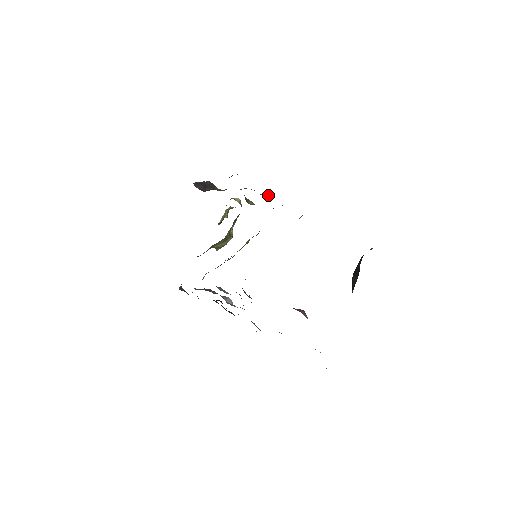
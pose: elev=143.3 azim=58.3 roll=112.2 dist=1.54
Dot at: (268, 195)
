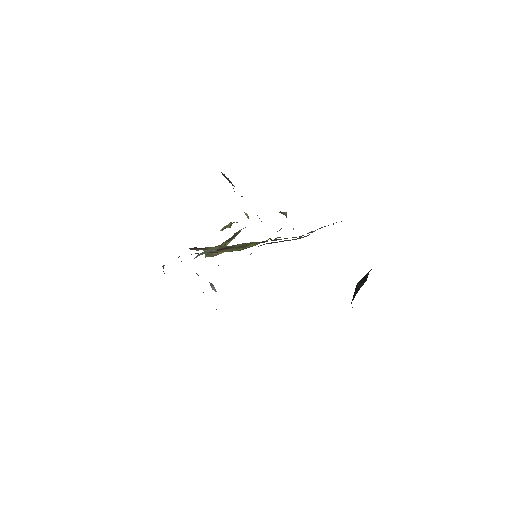
Dot at: (282, 213)
